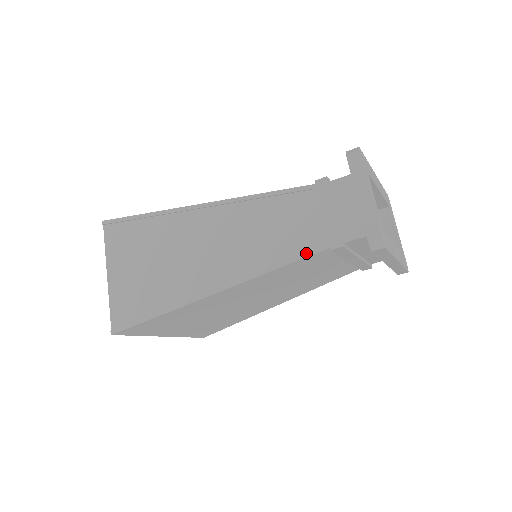
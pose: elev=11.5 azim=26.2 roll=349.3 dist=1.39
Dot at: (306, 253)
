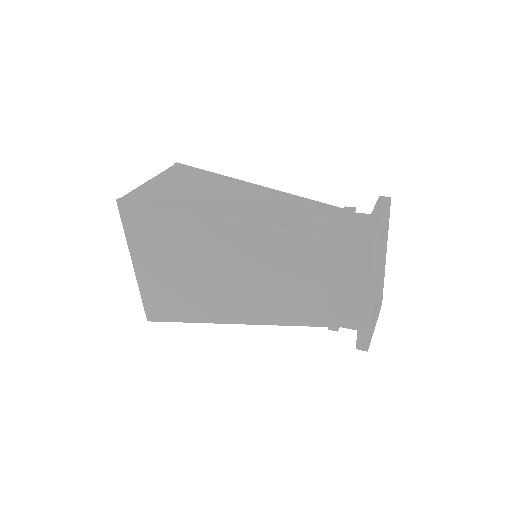
Dot at: (308, 229)
